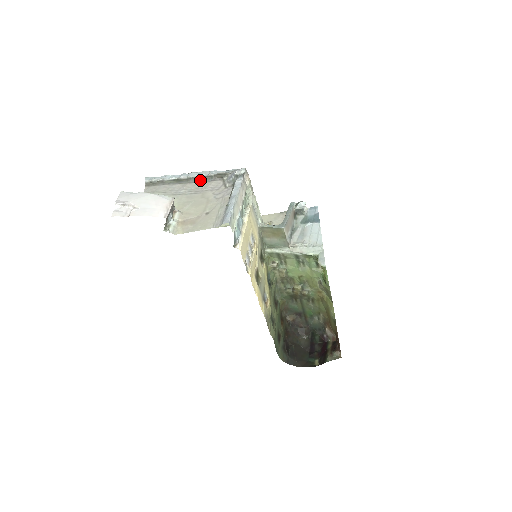
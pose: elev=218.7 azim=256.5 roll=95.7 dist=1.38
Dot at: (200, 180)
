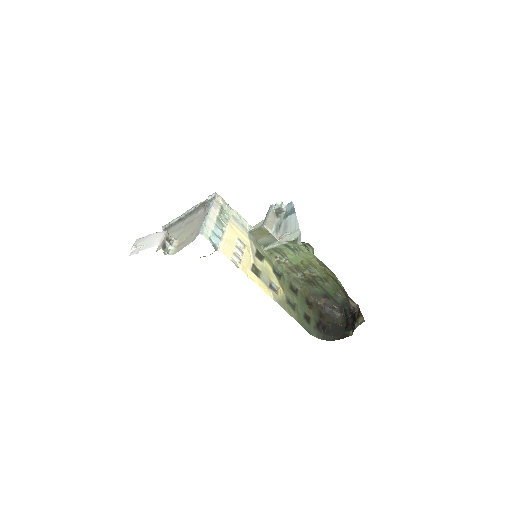
Dot at: (192, 213)
